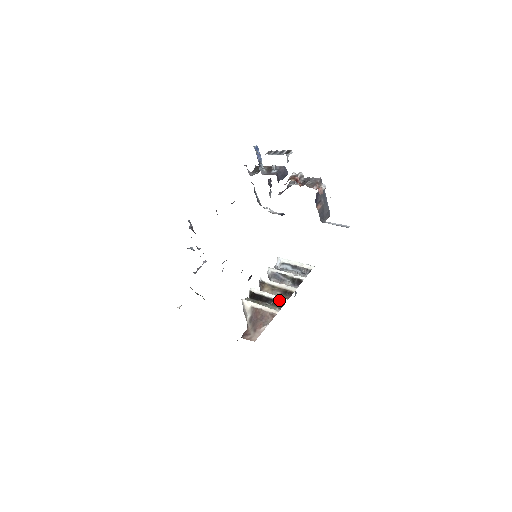
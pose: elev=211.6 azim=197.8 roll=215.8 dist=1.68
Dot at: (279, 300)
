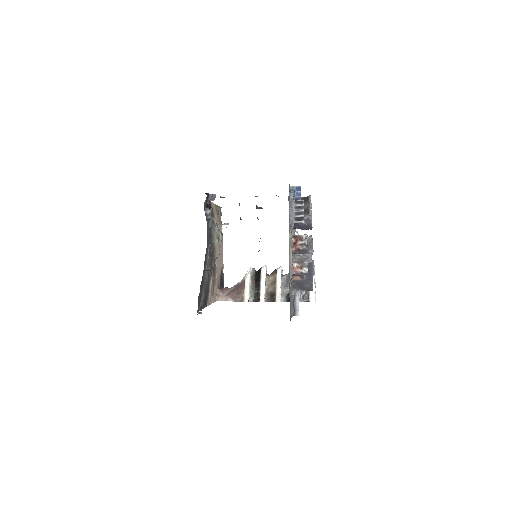
Dot at: (260, 295)
